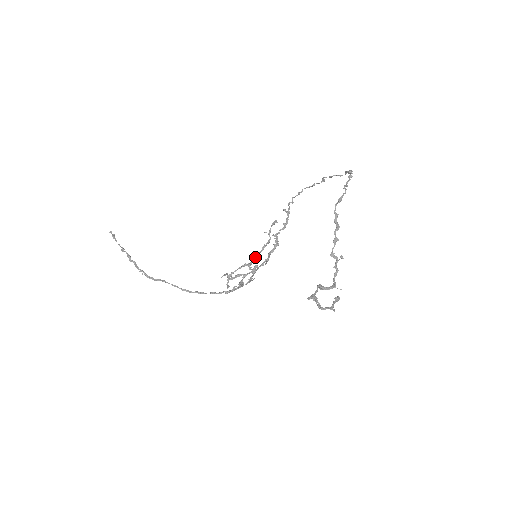
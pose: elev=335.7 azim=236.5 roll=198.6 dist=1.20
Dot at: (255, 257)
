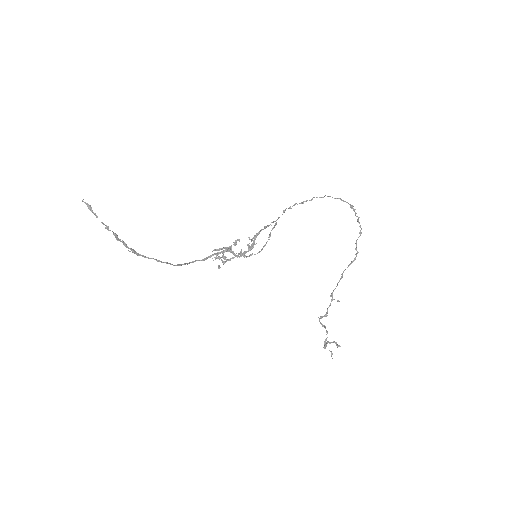
Dot at: occluded
